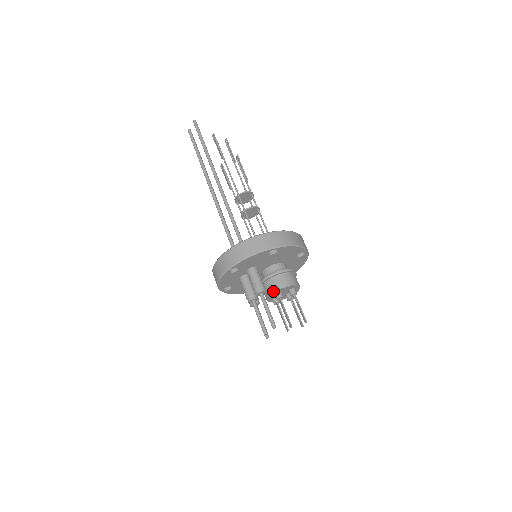
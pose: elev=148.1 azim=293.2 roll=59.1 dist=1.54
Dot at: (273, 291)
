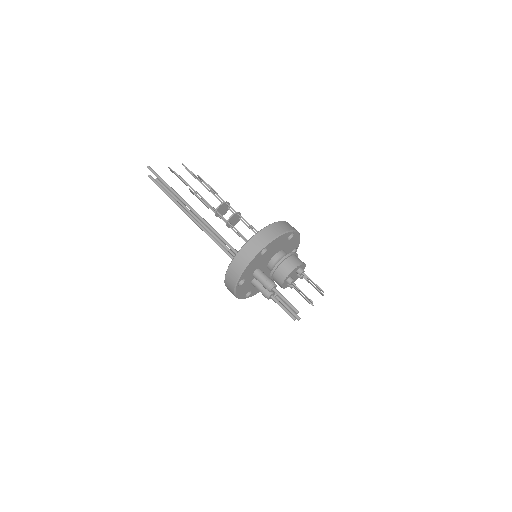
Dot at: (283, 281)
